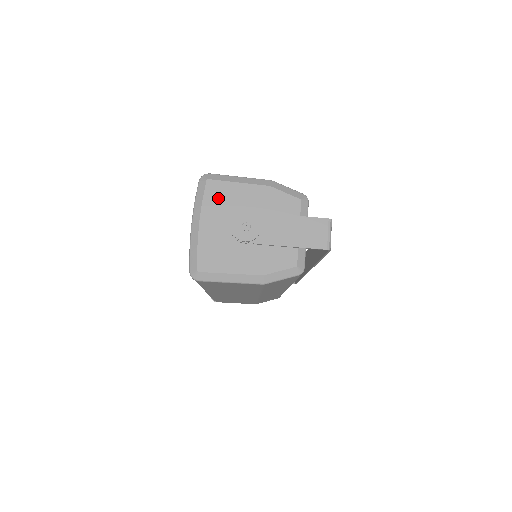
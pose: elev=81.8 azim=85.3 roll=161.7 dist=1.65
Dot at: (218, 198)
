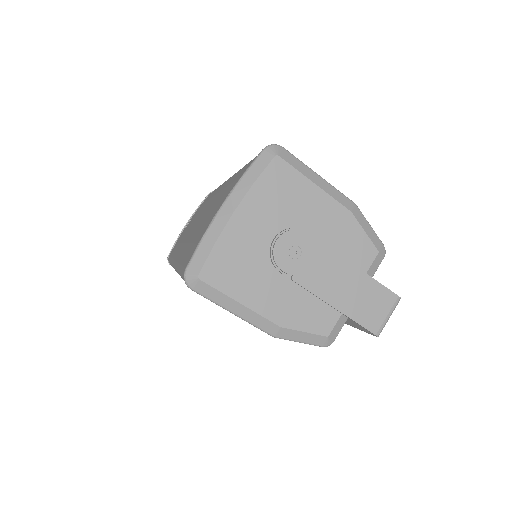
Dot at: (278, 190)
